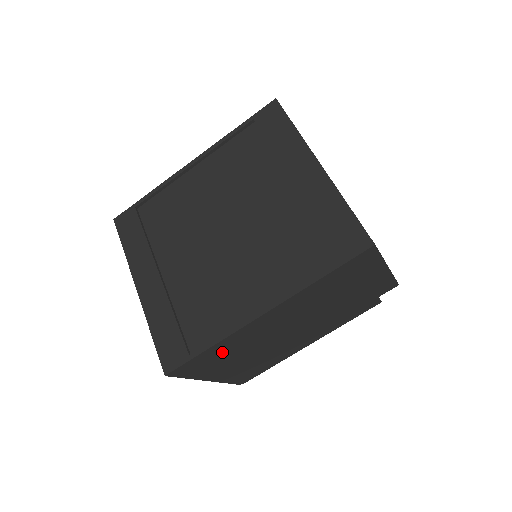
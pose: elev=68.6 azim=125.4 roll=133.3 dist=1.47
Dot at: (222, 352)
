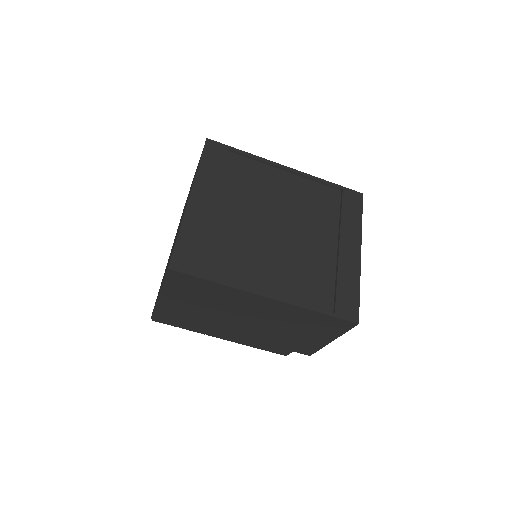
Dot at: (208, 291)
